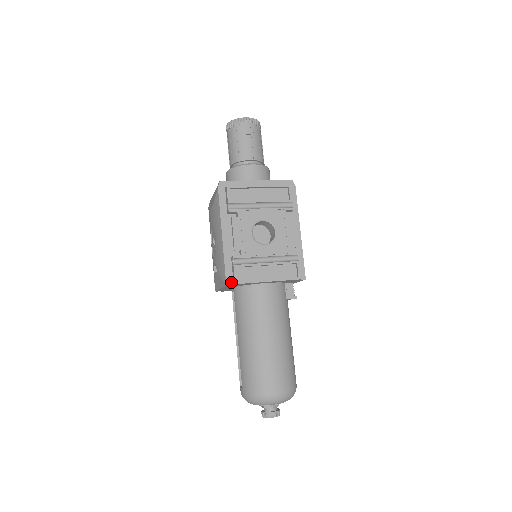
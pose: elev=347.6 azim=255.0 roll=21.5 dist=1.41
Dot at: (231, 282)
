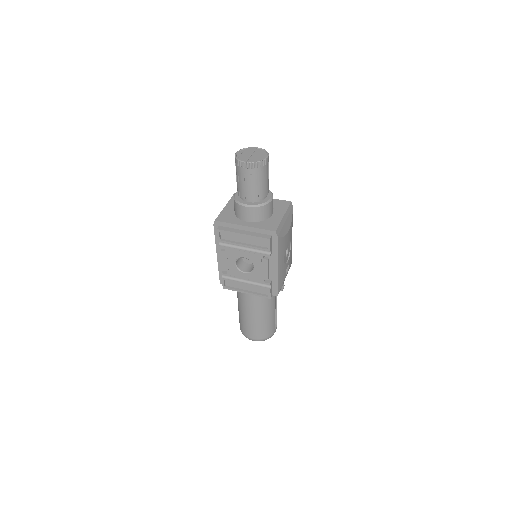
Dot at: occluded
